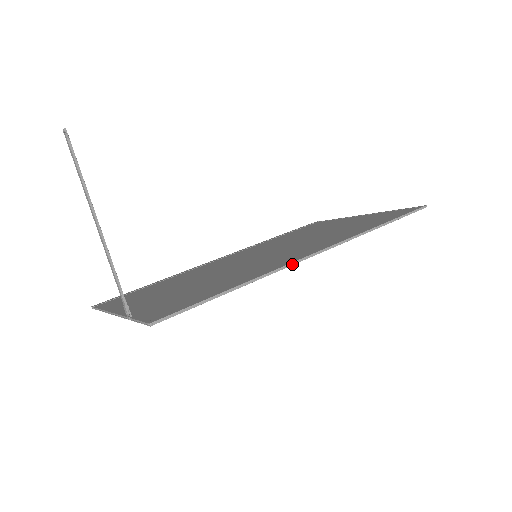
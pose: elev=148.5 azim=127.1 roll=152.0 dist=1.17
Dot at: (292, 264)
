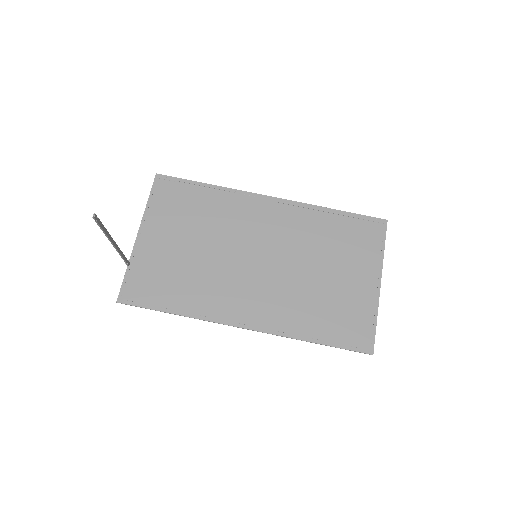
Dot at: occluded
